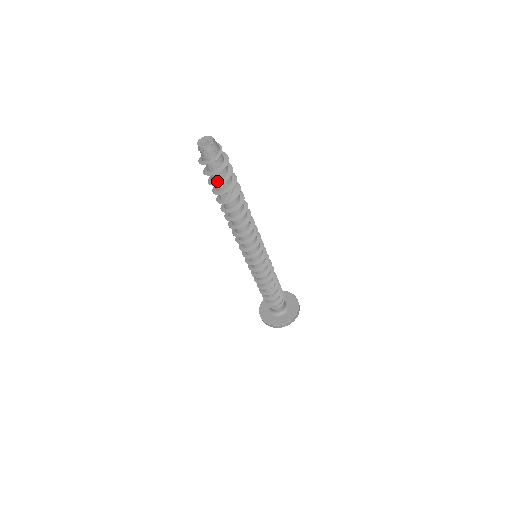
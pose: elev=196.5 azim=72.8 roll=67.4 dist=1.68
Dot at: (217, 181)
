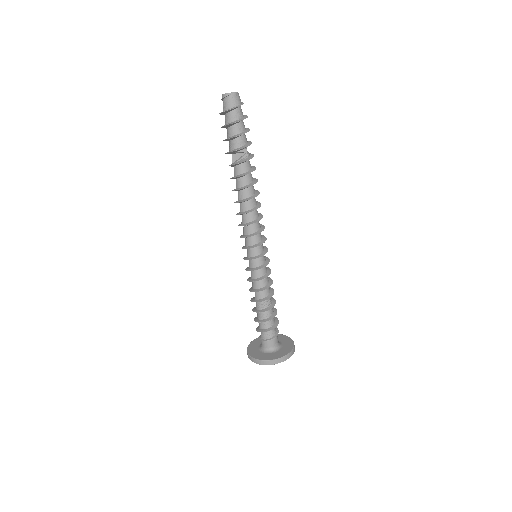
Dot at: (229, 137)
